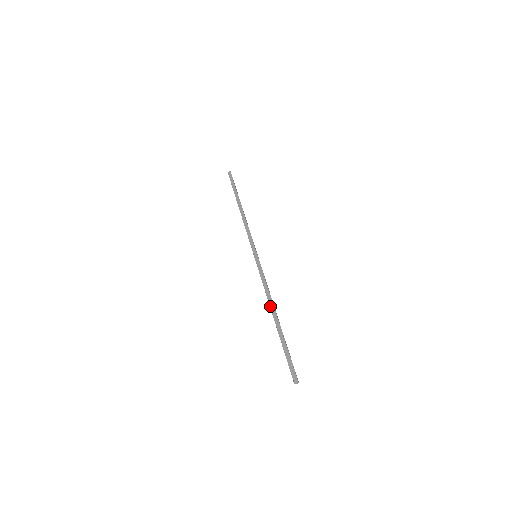
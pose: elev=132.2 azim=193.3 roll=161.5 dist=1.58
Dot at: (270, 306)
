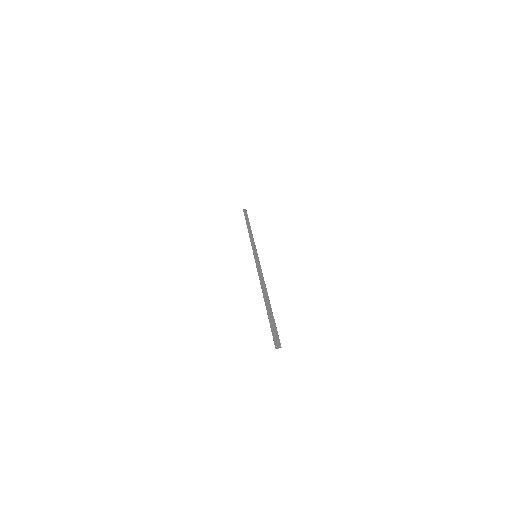
Dot at: (262, 287)
